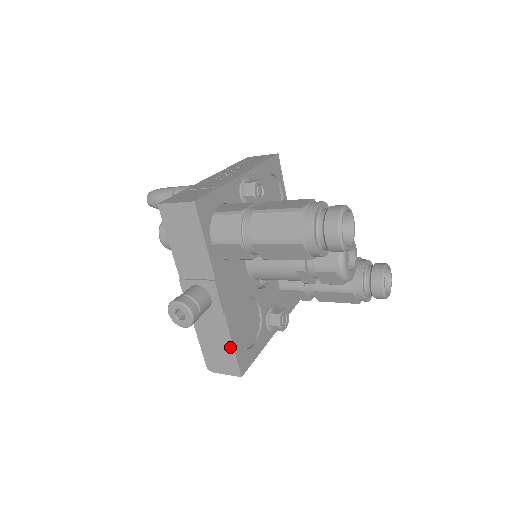
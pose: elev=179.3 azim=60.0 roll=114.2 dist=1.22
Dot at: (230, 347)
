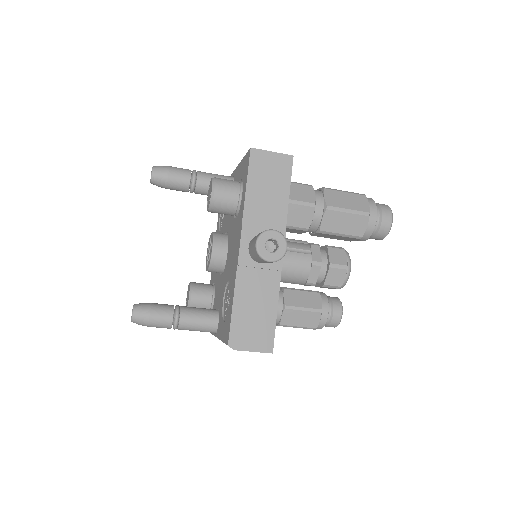
Dot at: (273, 313)
